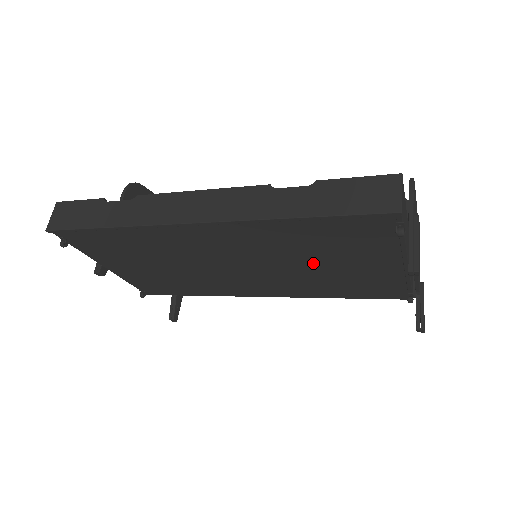
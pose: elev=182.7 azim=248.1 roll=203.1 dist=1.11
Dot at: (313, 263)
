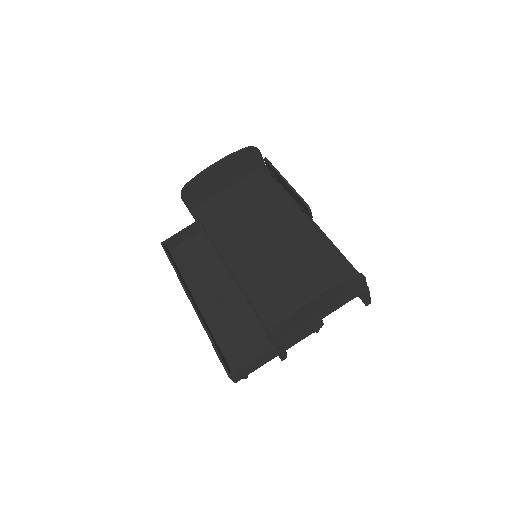
Dot at: (255, 318)
